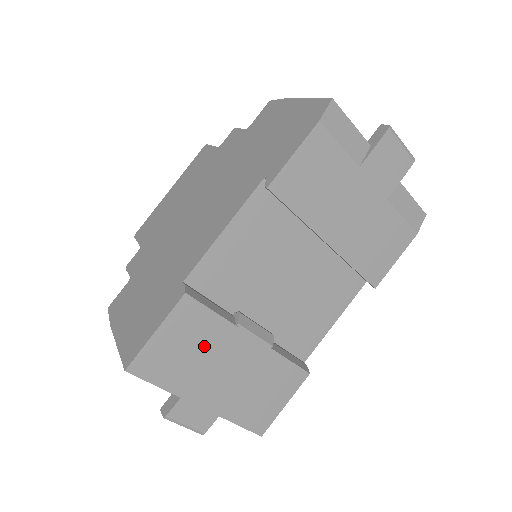
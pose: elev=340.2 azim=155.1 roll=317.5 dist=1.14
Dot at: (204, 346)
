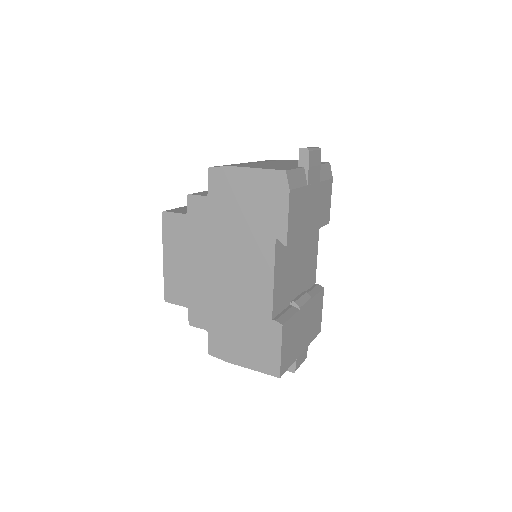
Dot at: (295, 332)
